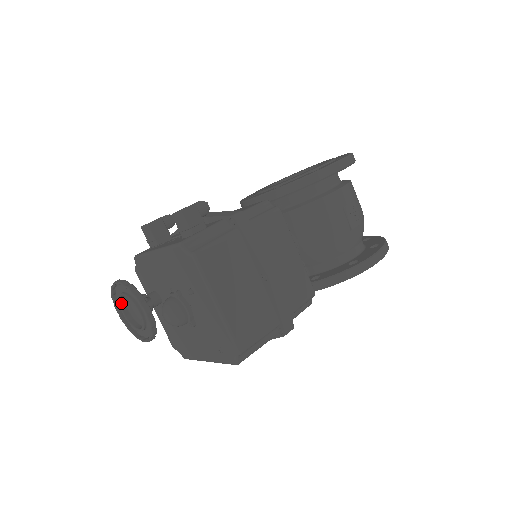
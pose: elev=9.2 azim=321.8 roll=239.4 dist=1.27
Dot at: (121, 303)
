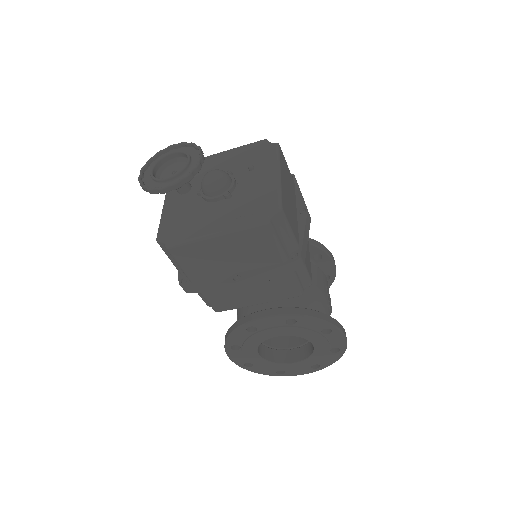
Dot at: (158, 164)
